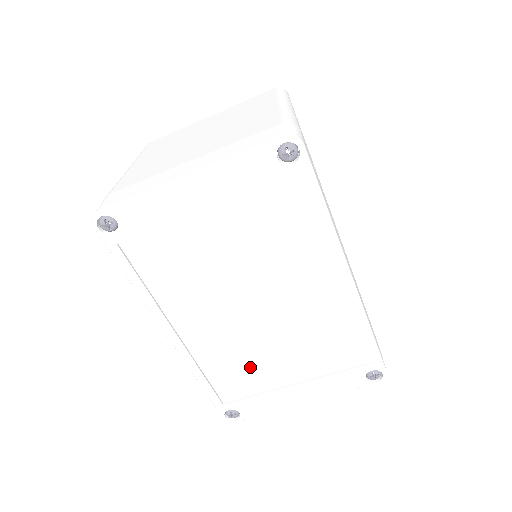
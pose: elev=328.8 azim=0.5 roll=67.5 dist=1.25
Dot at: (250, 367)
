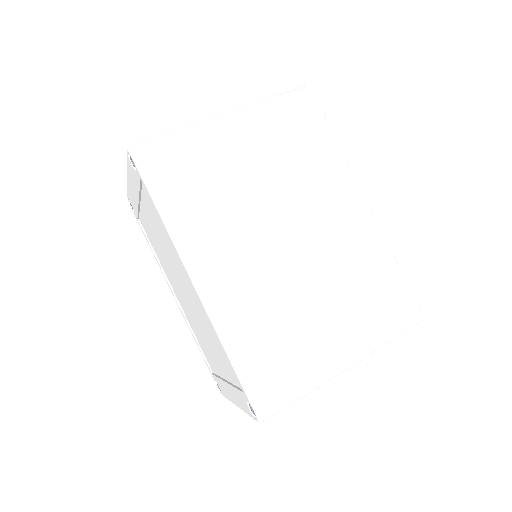
Dot at: (206, 346)
